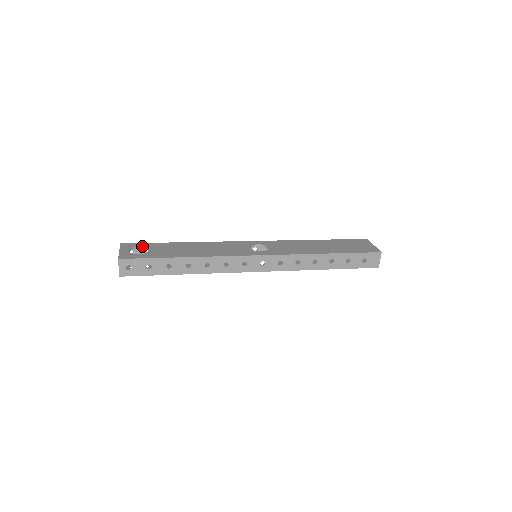
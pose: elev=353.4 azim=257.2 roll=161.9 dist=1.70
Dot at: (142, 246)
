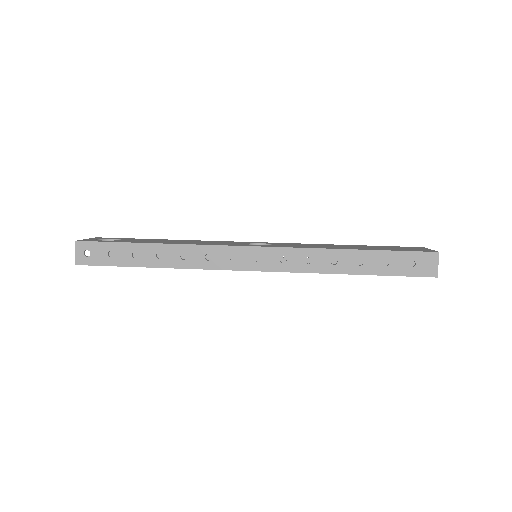
Dot at: (117, 238)
